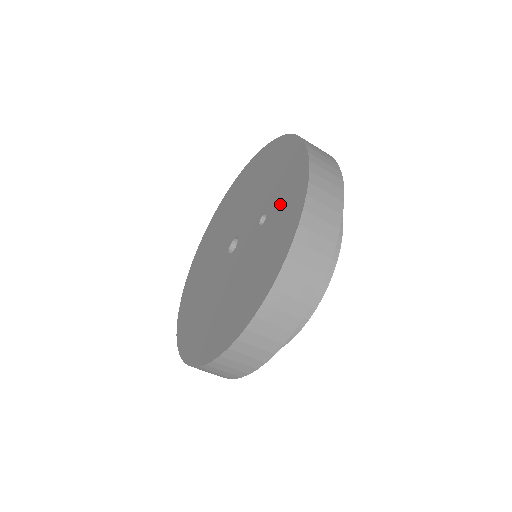
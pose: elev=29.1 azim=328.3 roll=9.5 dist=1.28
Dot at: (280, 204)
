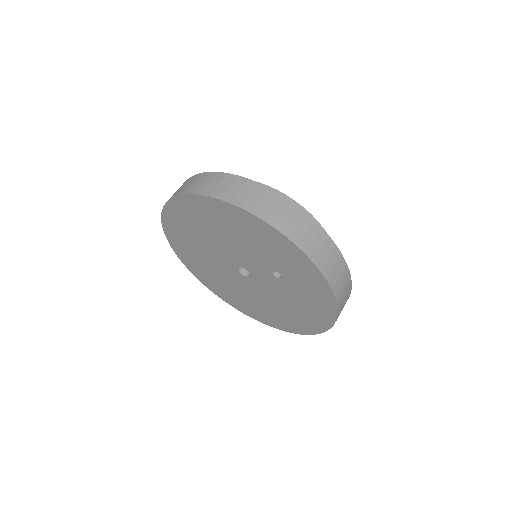
Dot at: (296, 277)
